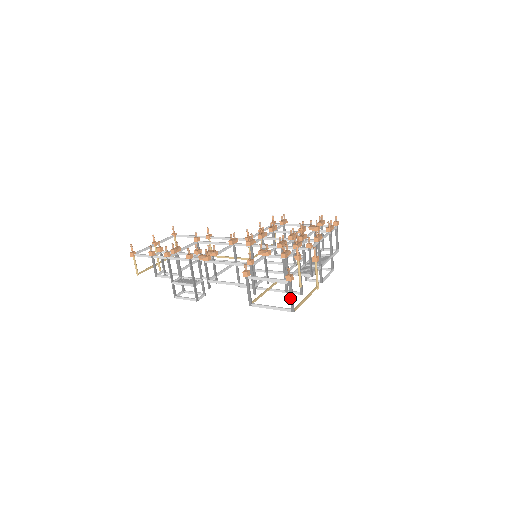
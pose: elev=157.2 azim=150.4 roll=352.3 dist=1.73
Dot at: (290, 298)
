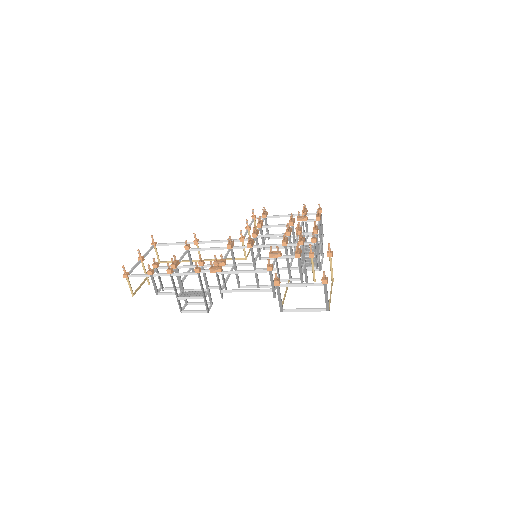
Dot at: (325, 299)
